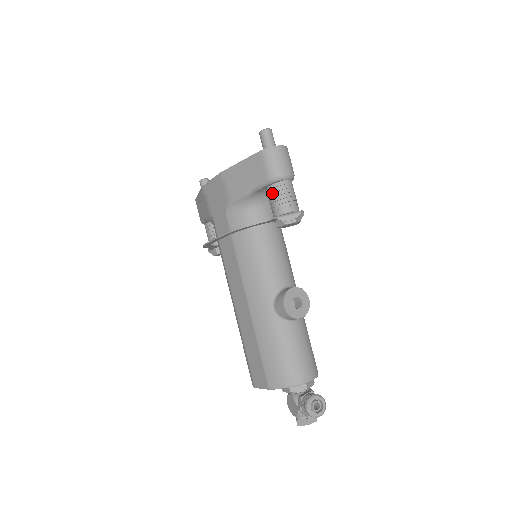
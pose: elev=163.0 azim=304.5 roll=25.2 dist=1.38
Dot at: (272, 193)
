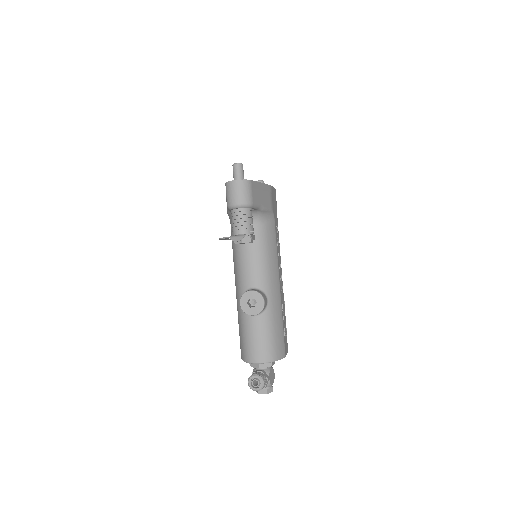
Dot at: (232, 217)
